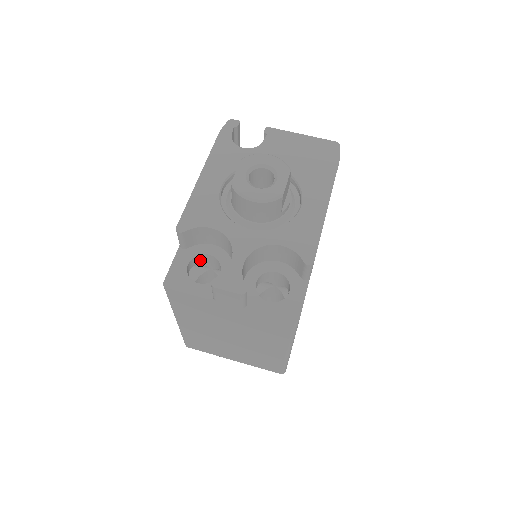
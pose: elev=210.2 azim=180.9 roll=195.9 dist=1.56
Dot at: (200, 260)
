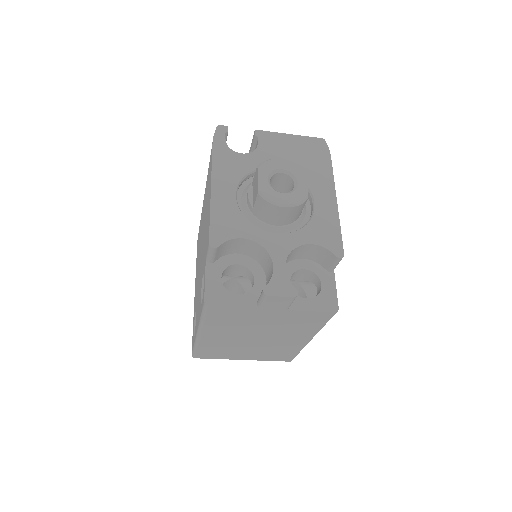
Dot at: (227, 271)
